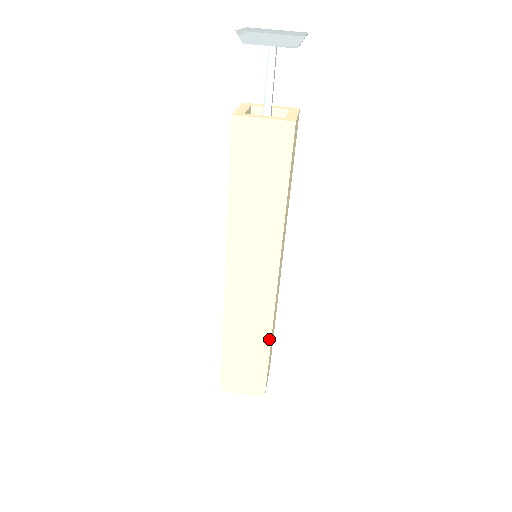
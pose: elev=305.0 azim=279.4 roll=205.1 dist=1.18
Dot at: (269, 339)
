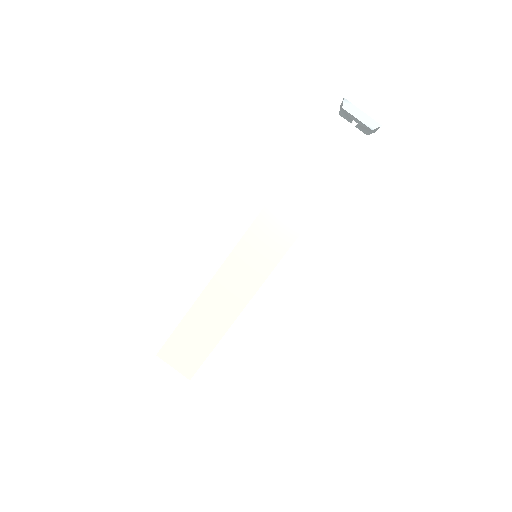
Dot at: (229, 325)
